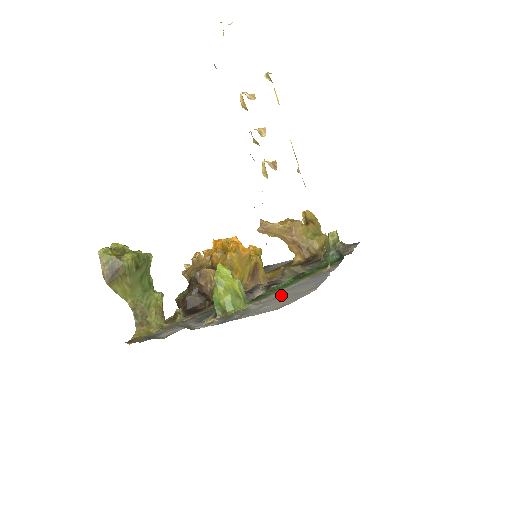
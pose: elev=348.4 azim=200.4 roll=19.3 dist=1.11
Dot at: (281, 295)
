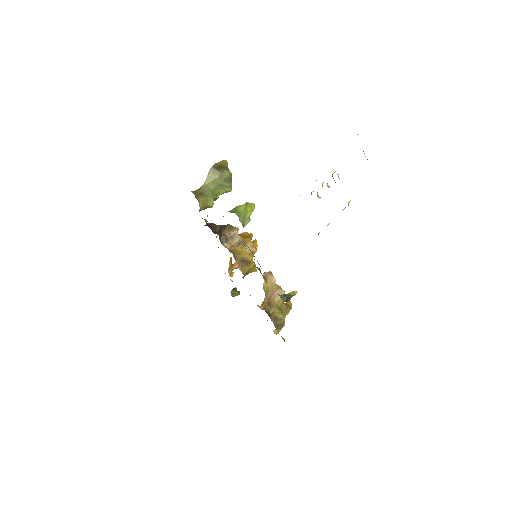
Dot at: occluded
